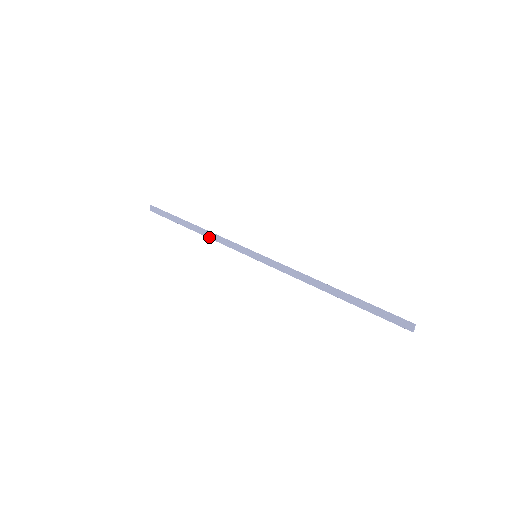
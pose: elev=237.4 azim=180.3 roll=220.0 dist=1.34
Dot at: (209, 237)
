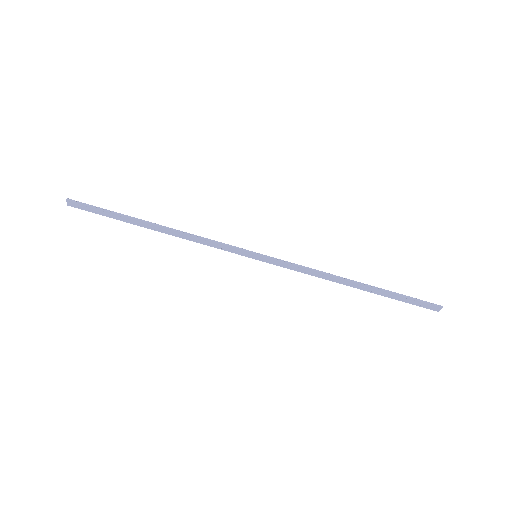
Dot at: (181, 237)
